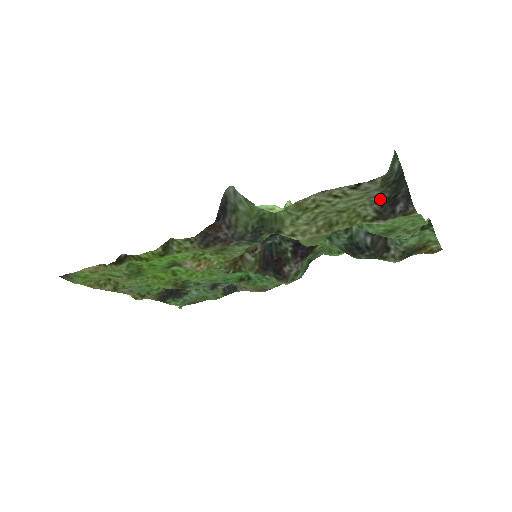
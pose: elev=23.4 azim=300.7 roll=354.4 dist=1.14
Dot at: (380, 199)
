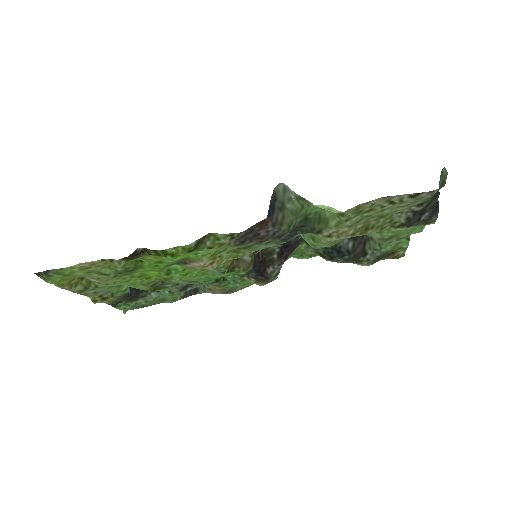
Dot at: (417, 208)
